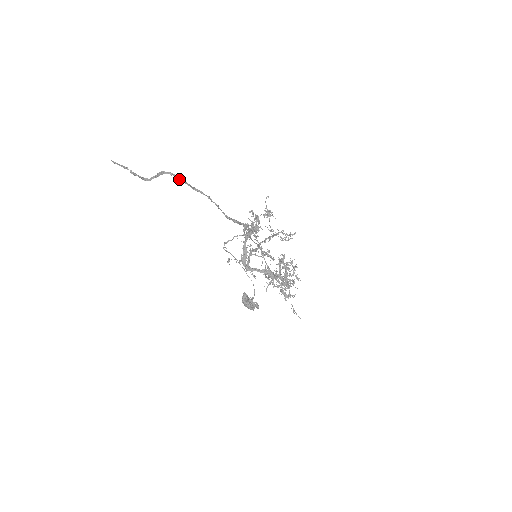
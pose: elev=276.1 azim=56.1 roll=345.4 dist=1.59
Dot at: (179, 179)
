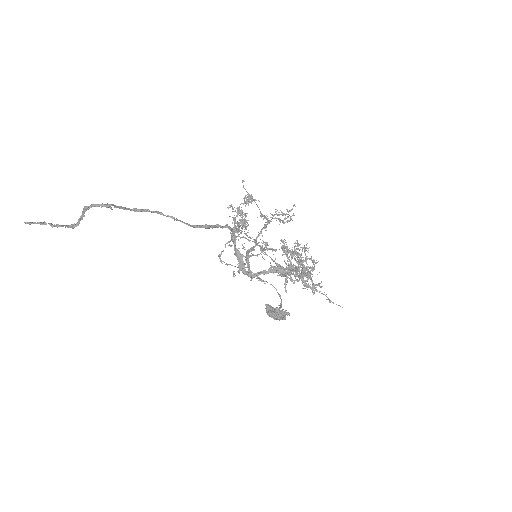
Dot at: (108, 207)
